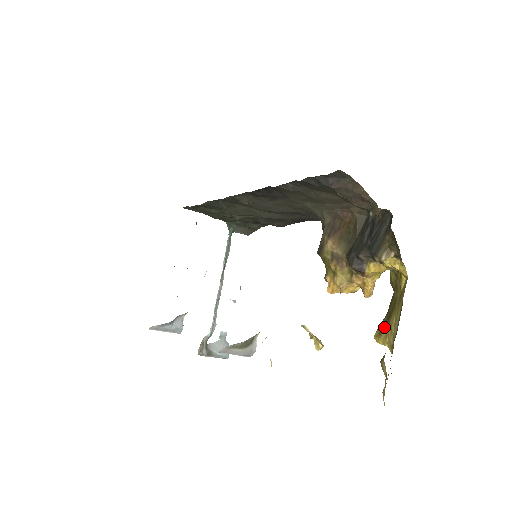
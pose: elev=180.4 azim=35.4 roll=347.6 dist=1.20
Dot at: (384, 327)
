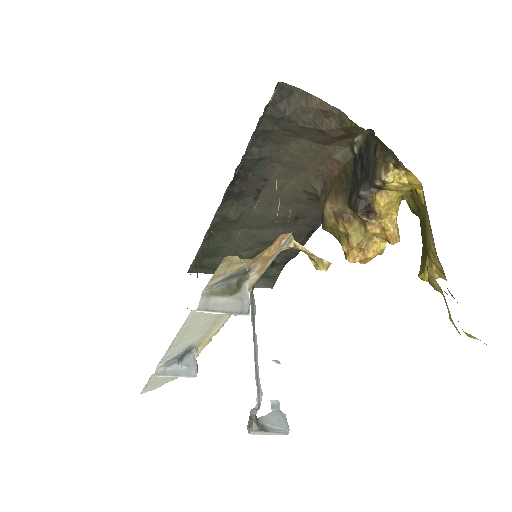
Dot at: (424, 258)
